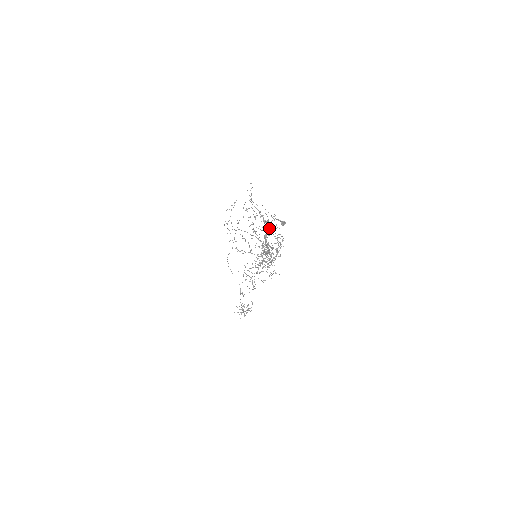
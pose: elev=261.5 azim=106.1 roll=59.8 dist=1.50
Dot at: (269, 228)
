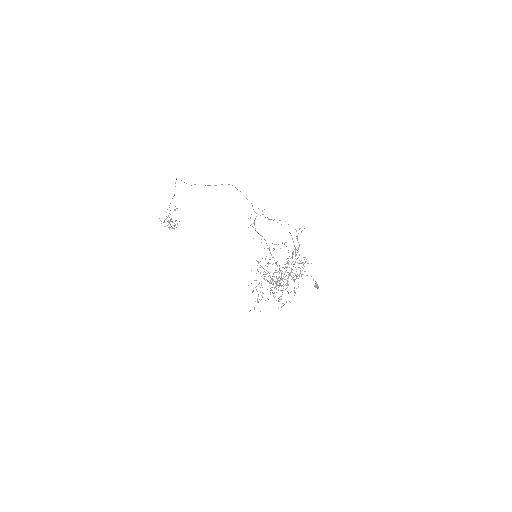
Dot at: occluded
